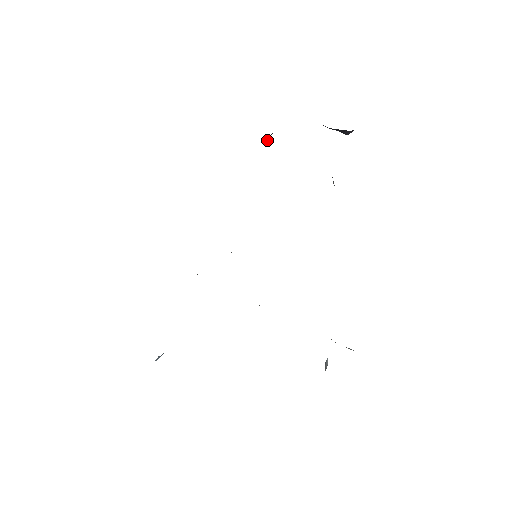
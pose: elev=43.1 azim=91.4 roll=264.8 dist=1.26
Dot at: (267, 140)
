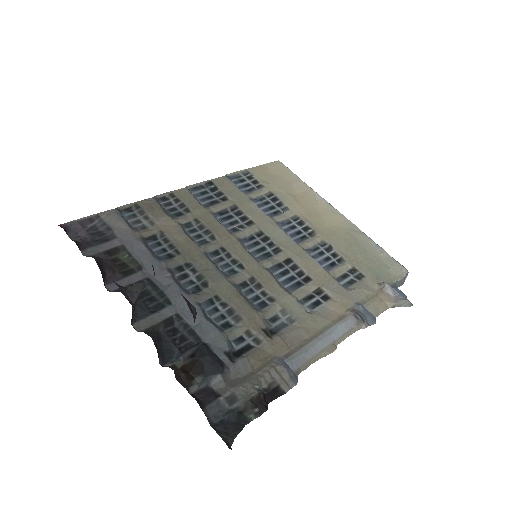
Dot at: (141, 291)
